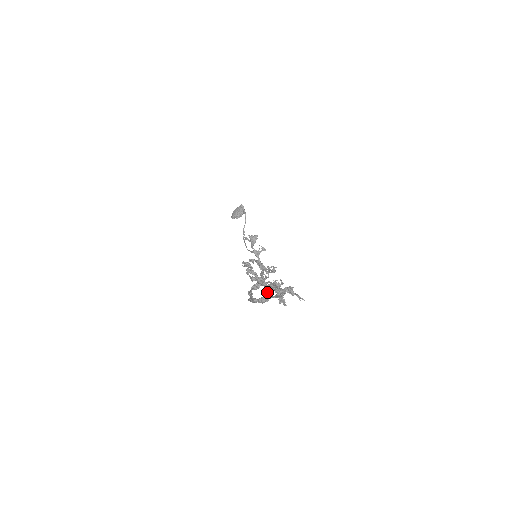
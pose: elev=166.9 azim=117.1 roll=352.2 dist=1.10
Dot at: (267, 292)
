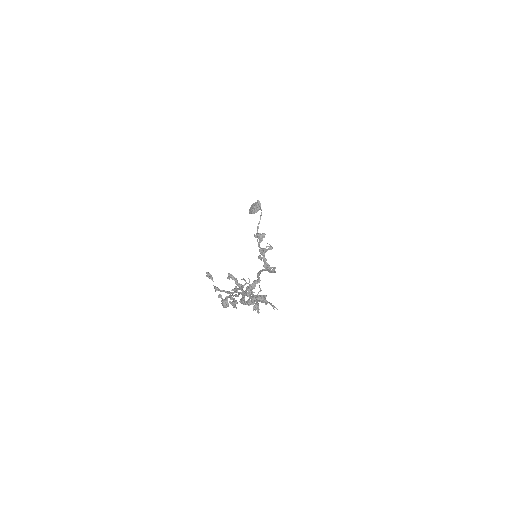
Dot at: (224, 304)
